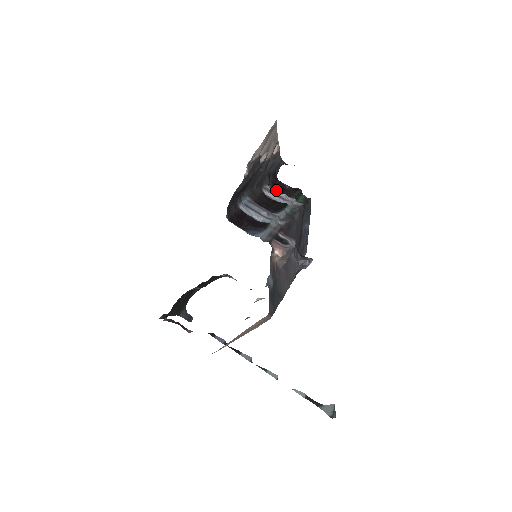
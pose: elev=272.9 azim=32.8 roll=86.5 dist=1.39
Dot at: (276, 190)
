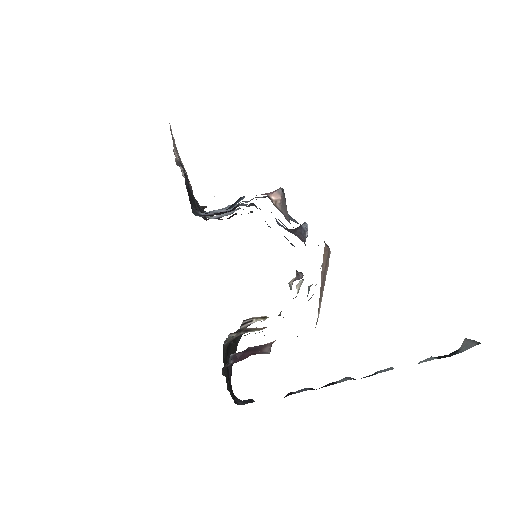
Dot at: occluded
